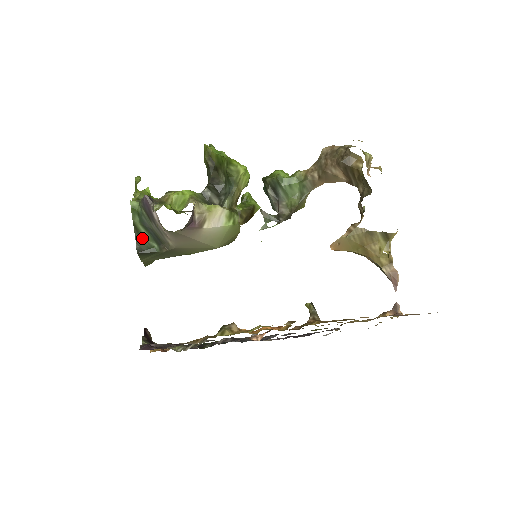
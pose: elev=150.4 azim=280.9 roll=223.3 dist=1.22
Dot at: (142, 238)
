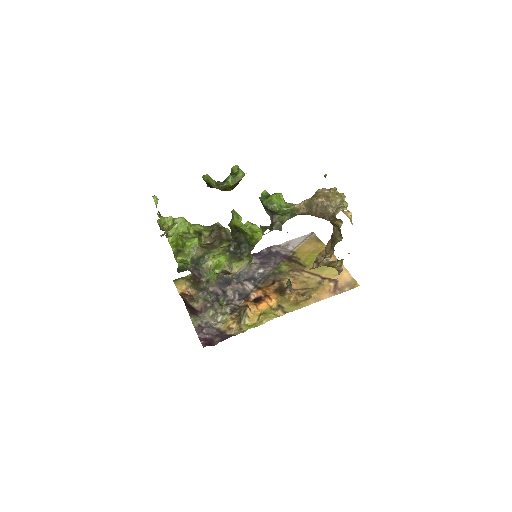
Dot at: (182, 269)
